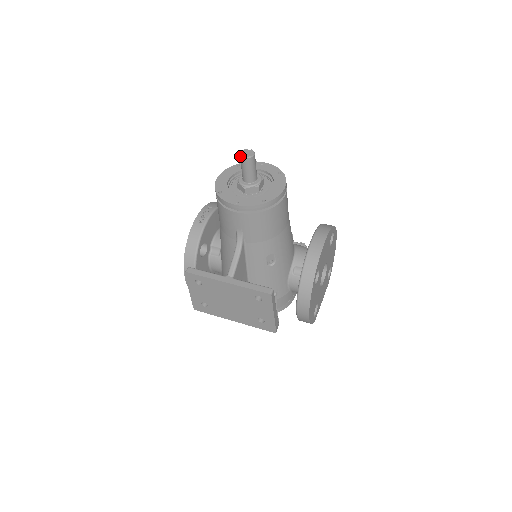
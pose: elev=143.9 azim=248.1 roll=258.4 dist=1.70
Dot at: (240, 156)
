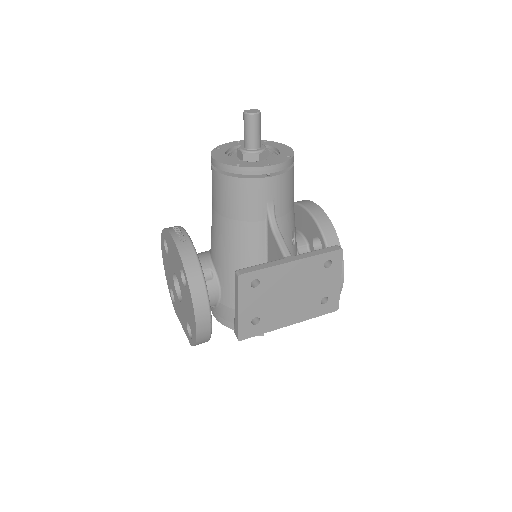
Dot at: (248, 115)
